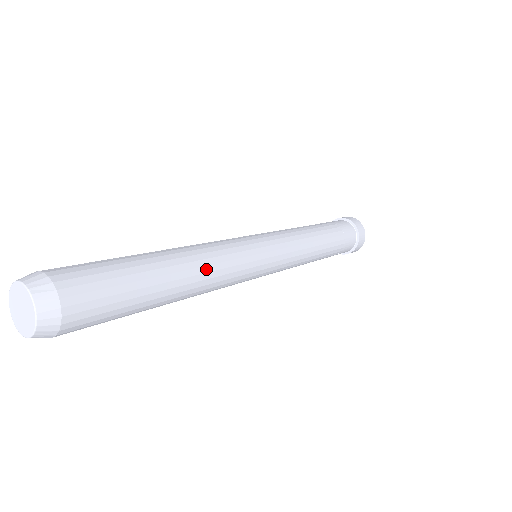
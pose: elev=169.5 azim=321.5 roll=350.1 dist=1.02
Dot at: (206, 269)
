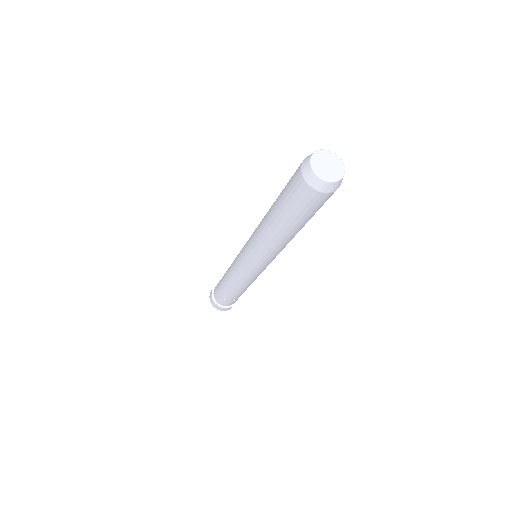
Dot at: occluded
